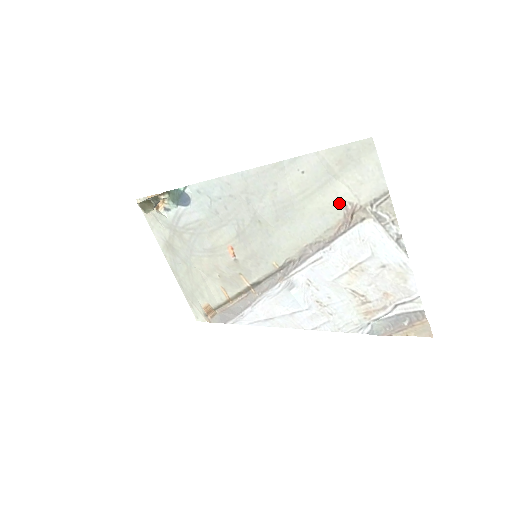
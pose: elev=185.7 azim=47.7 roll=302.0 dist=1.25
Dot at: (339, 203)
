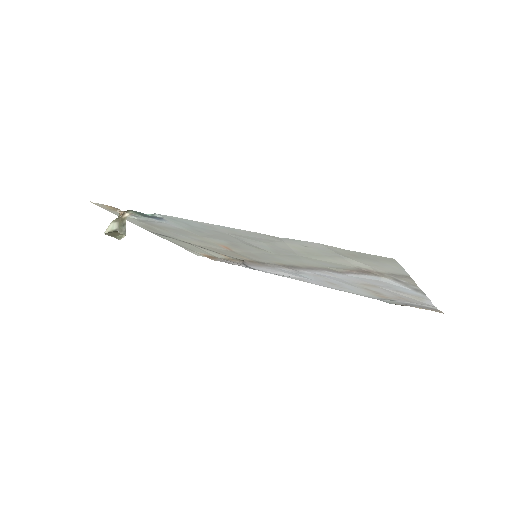
Dot at: (352, 266)
